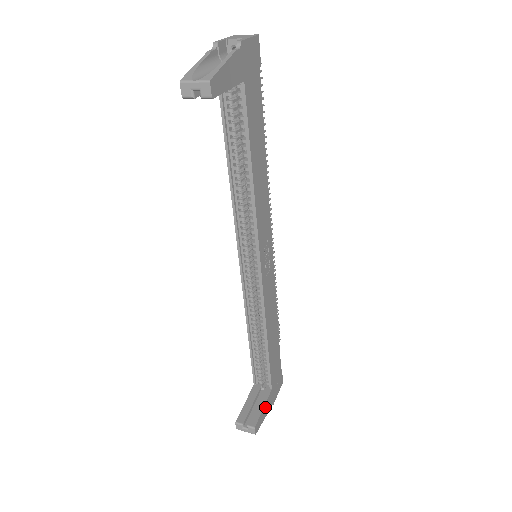
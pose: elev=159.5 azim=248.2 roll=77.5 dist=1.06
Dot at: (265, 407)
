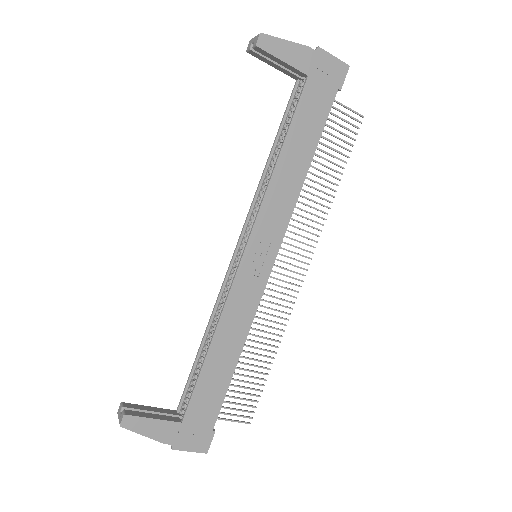
Dot at: (157, 424)
